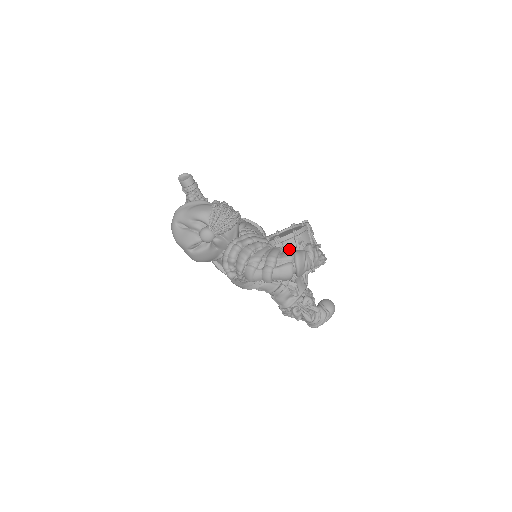
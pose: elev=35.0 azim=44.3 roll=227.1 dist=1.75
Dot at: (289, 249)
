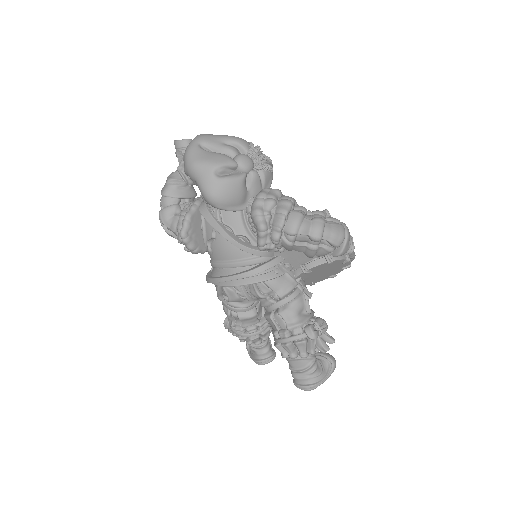
Dot at: occluded
